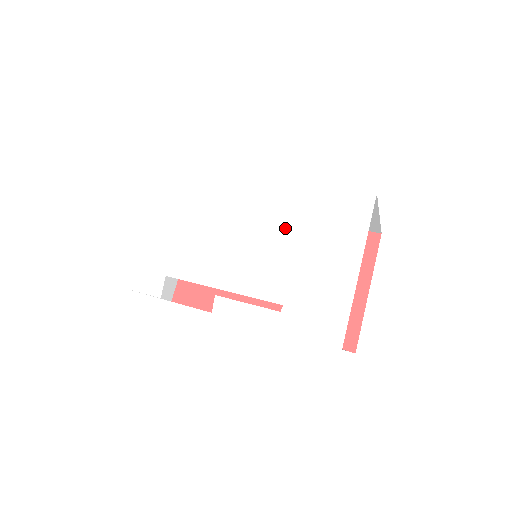
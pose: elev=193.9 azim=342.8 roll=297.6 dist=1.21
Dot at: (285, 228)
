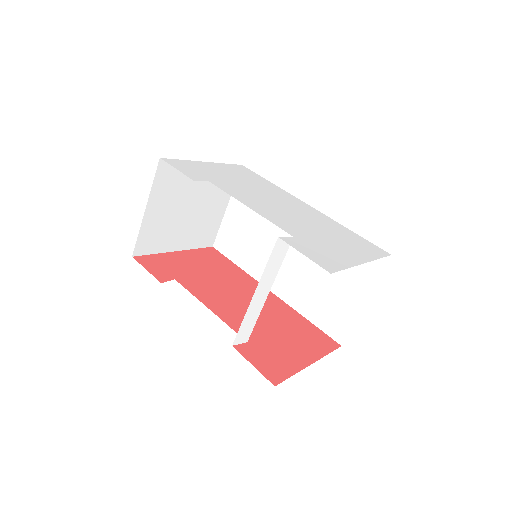
Dot at: (317, 224)
